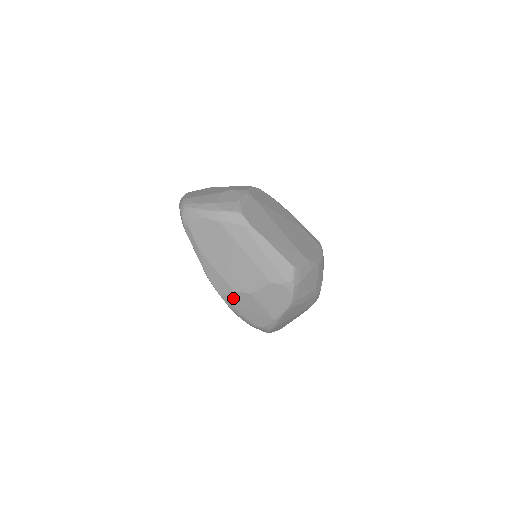
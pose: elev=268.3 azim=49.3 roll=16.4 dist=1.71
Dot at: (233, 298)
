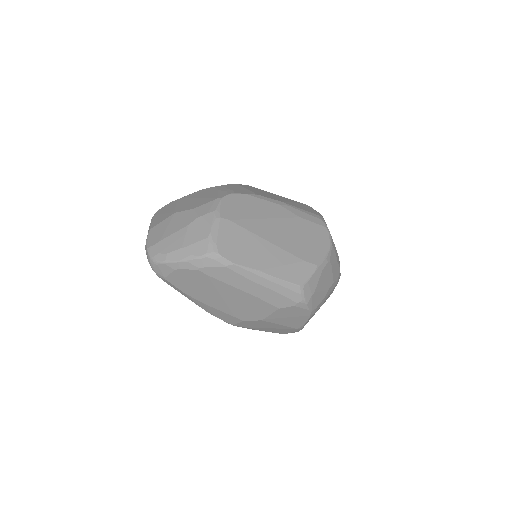
Dot at: (245, 324)
